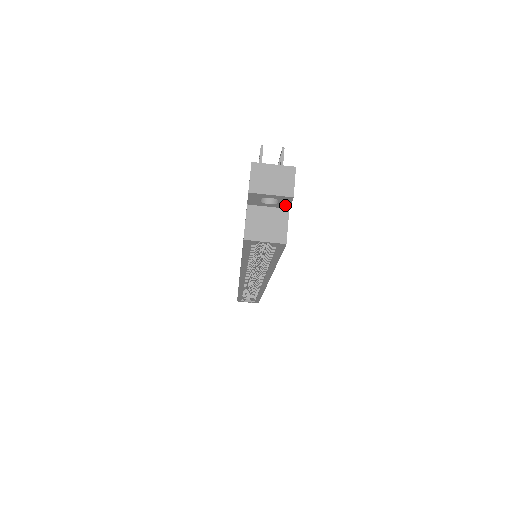
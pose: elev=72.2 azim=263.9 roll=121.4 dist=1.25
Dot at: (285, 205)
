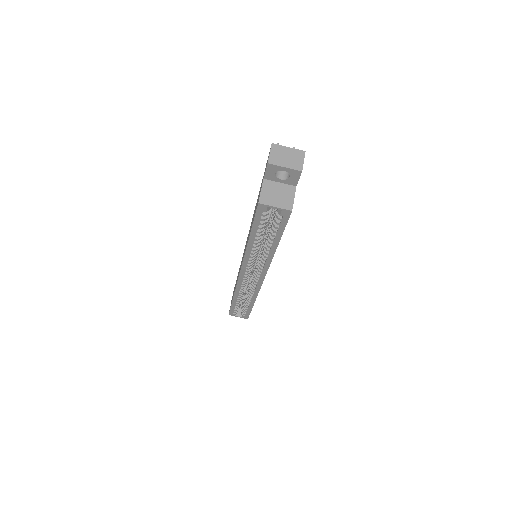
Dot at: (294, 181)
